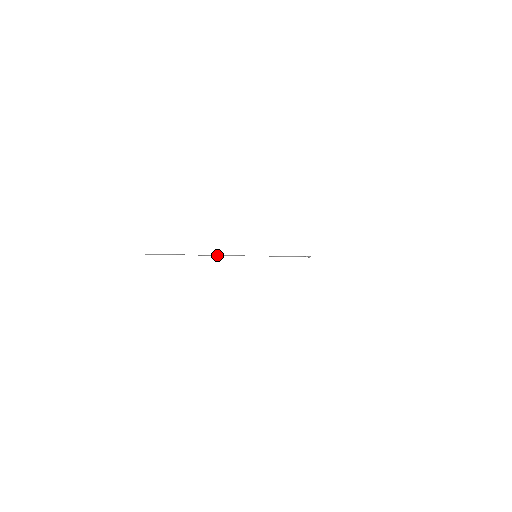
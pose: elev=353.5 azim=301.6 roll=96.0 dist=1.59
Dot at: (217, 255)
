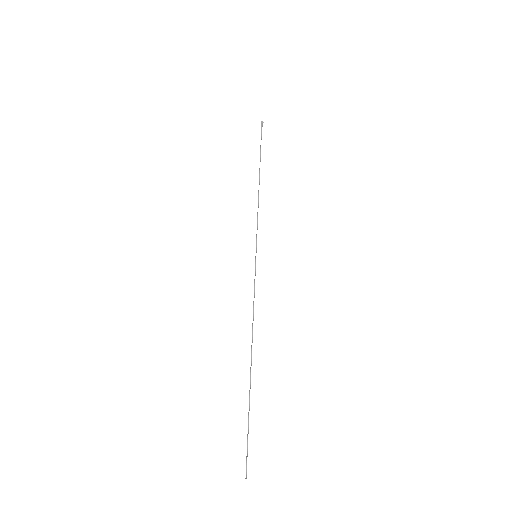
Dot at: (252, 342)
